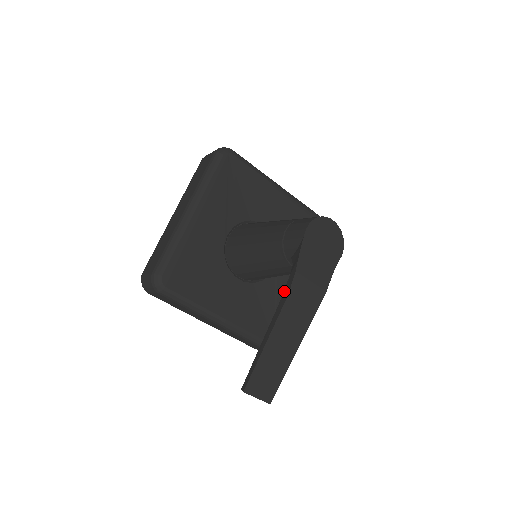
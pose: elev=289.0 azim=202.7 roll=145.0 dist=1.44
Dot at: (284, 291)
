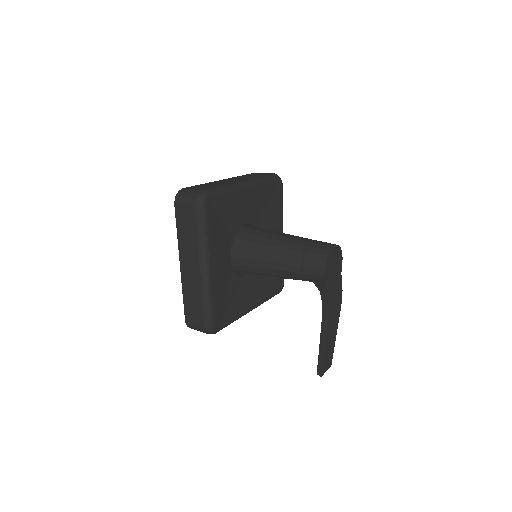
Dot at: (322, 313)
